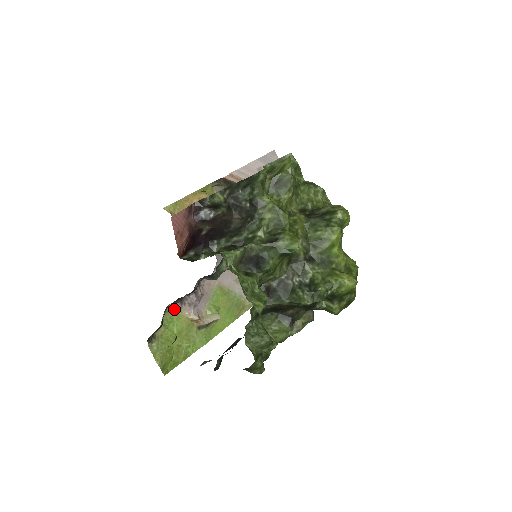
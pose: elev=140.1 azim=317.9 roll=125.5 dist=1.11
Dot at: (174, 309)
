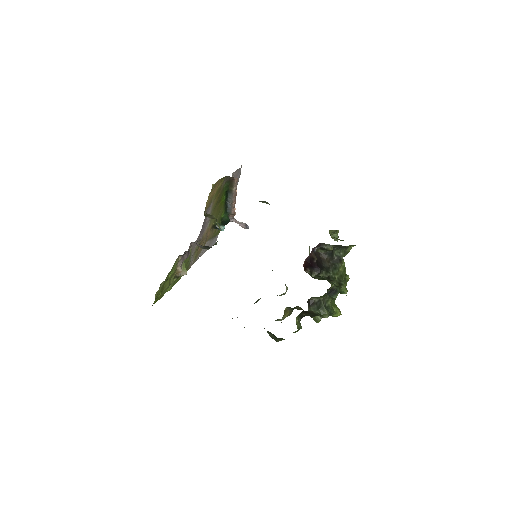
Dot at: (178, 259)
